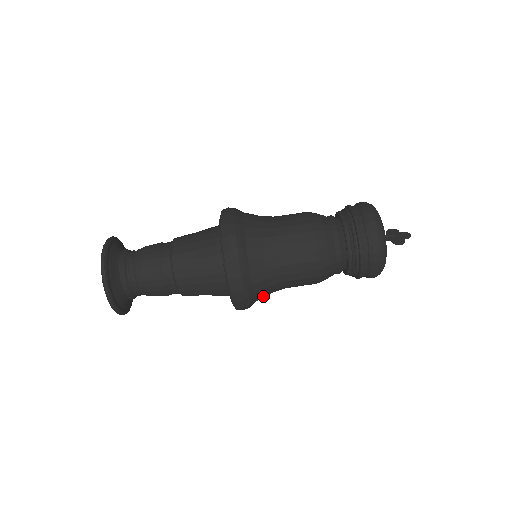
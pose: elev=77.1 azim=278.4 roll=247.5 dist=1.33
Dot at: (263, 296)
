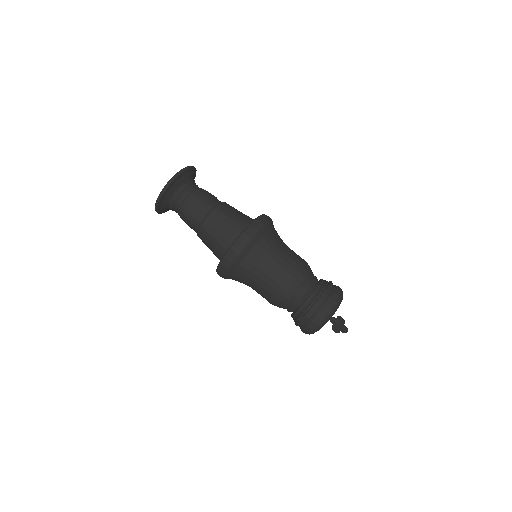
Dot at: occluded
